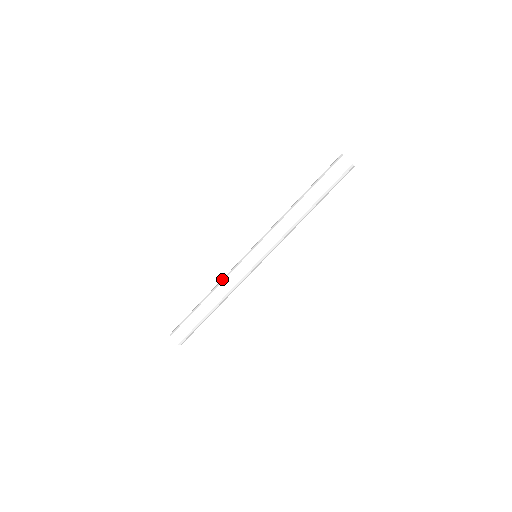
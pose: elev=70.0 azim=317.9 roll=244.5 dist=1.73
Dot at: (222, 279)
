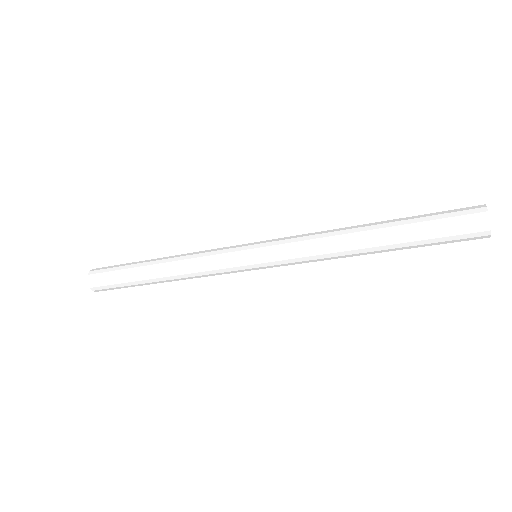
Dot at: occluded
